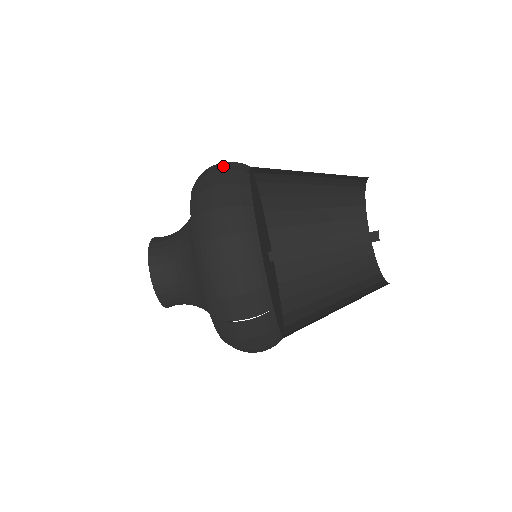
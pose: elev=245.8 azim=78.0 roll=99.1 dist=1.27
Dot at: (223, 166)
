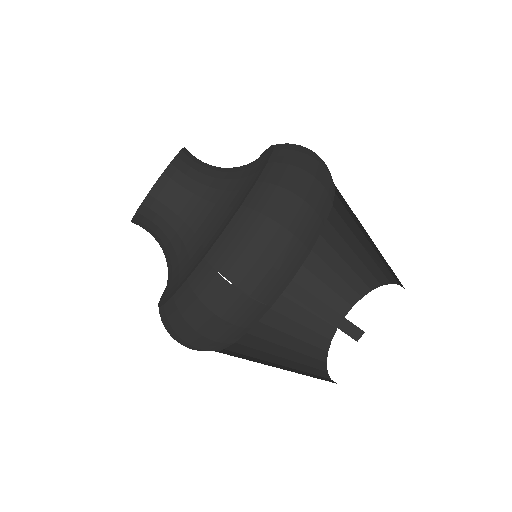
Dot at: occluded
